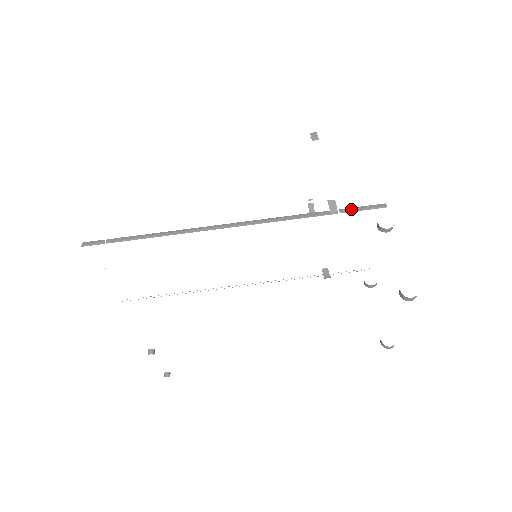
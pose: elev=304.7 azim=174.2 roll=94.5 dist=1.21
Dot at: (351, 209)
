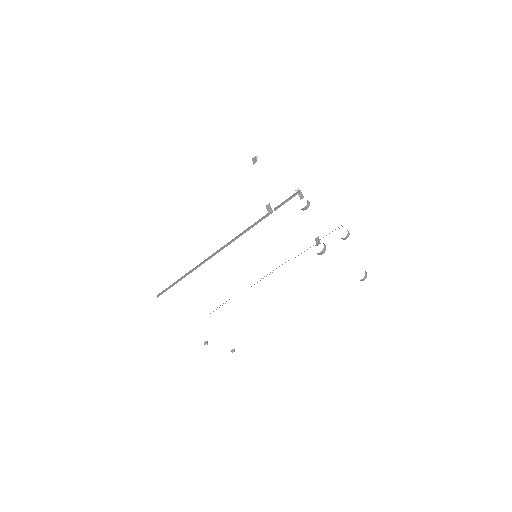
Dot at: (280, 205)
